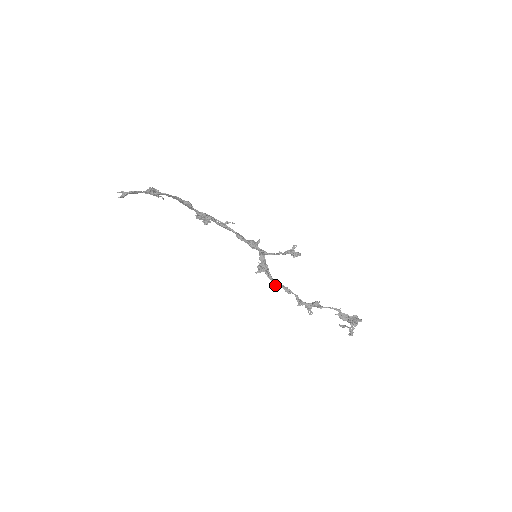
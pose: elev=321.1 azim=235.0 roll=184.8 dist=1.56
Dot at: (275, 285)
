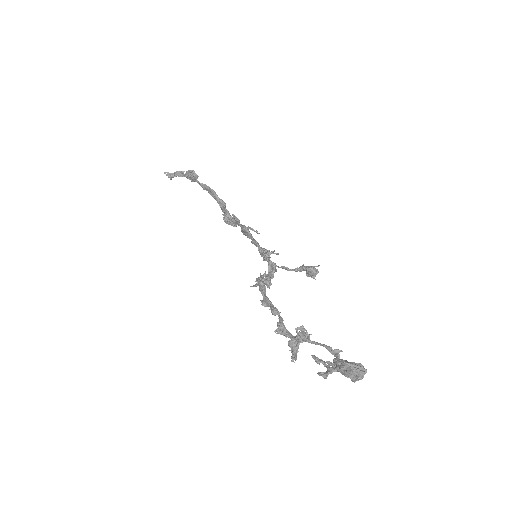
Dot at: (263, 302)
